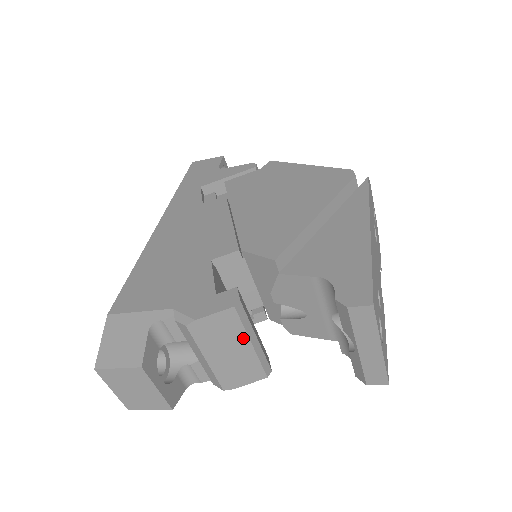
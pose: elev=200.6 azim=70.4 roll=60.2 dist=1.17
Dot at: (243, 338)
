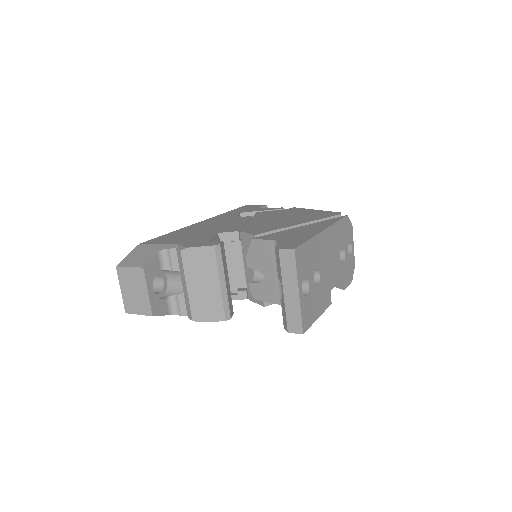
Dot at: (215, 276)
